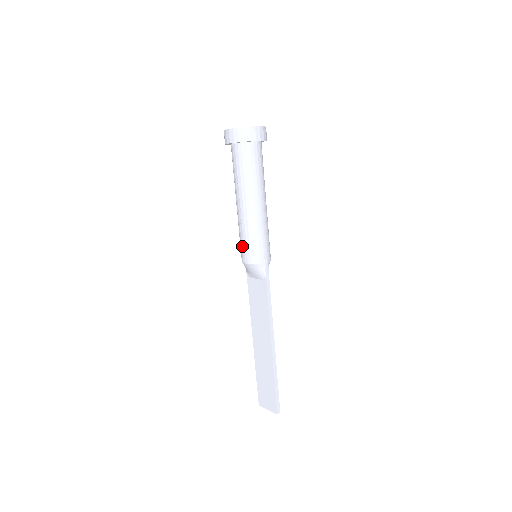
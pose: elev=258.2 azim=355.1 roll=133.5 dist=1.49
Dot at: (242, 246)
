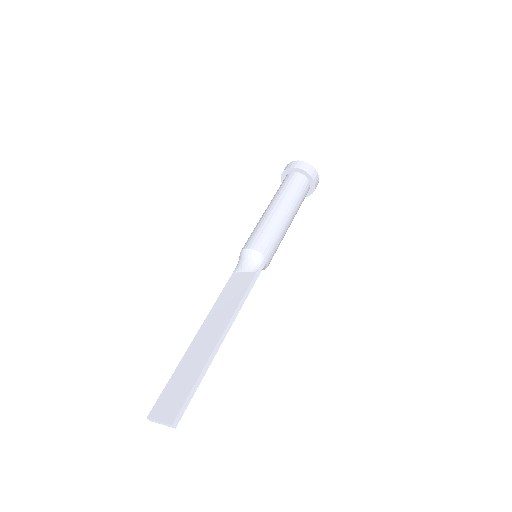
Dot at: (252, 236)
